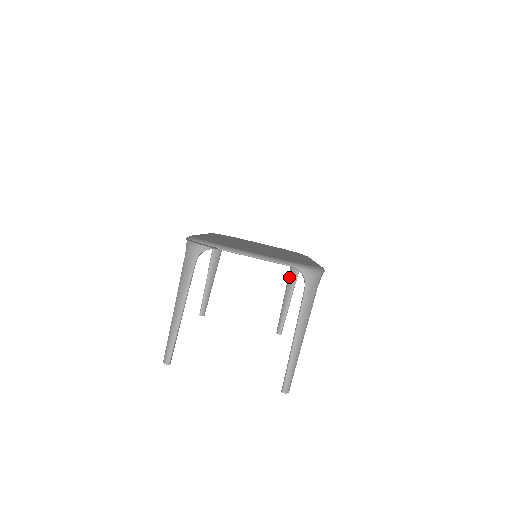
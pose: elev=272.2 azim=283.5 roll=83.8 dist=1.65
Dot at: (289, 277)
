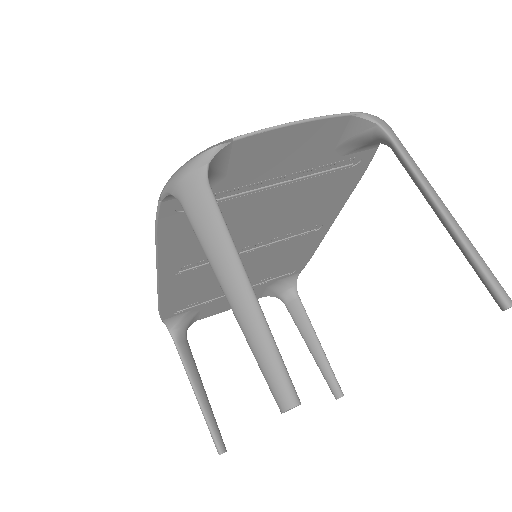
Dot at: (294, 317)
